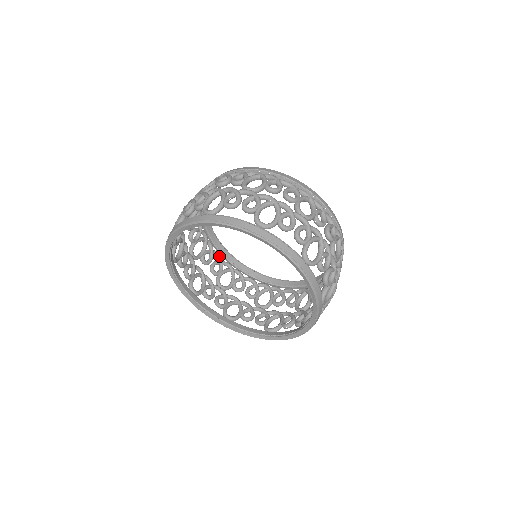
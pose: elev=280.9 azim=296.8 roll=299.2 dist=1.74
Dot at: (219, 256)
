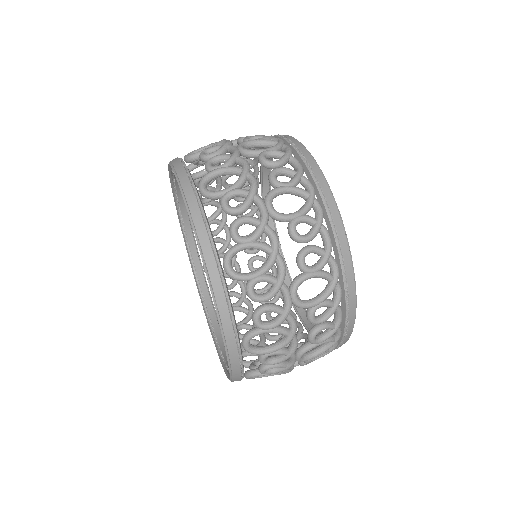
Dot at: occluded
